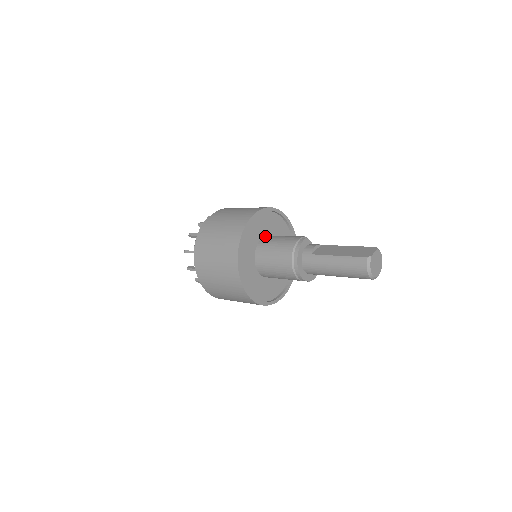
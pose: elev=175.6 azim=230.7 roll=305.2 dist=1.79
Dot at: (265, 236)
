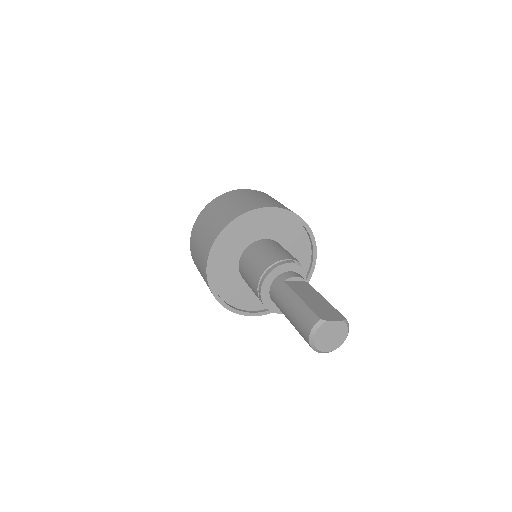
Dot at: (272, 239)
